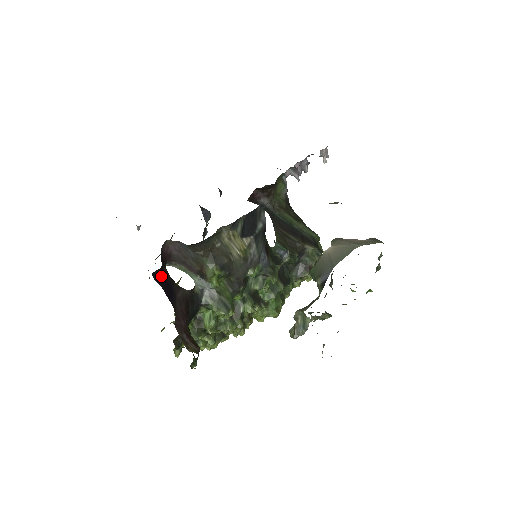
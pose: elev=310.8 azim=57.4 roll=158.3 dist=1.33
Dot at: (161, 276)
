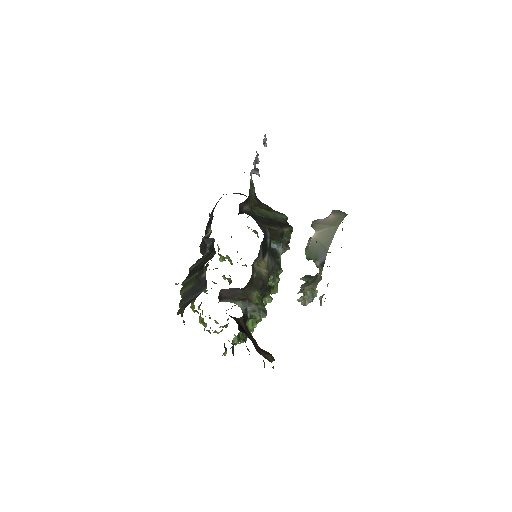
Dot at: occluded
